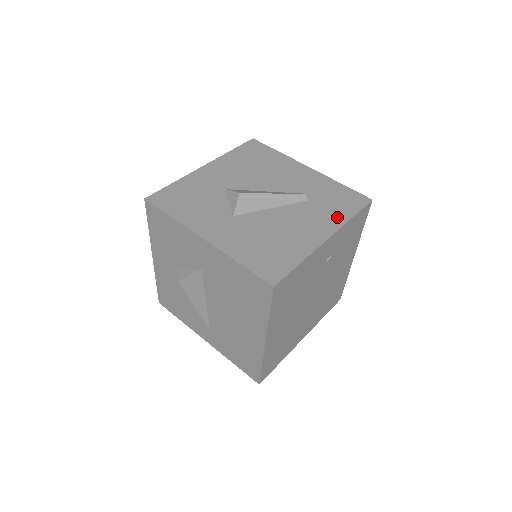
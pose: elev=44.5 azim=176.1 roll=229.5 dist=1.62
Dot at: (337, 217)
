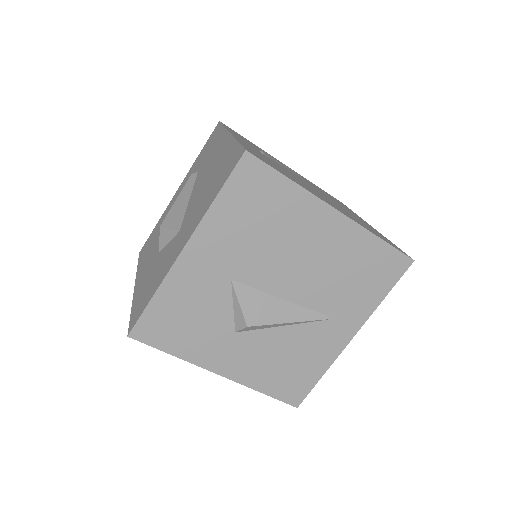
Dot at: (218, 138)
